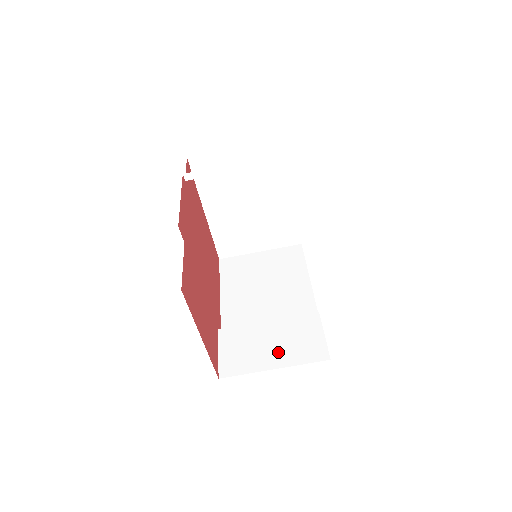
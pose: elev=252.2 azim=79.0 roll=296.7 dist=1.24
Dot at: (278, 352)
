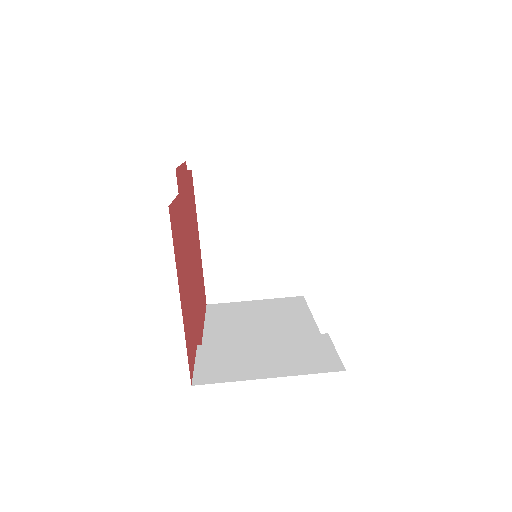
Dot at: (275, 364)
